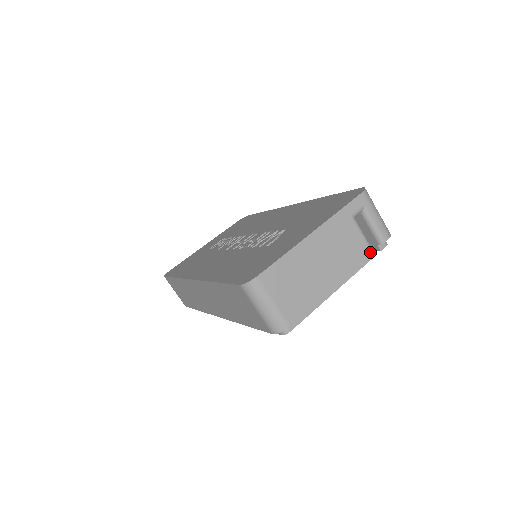
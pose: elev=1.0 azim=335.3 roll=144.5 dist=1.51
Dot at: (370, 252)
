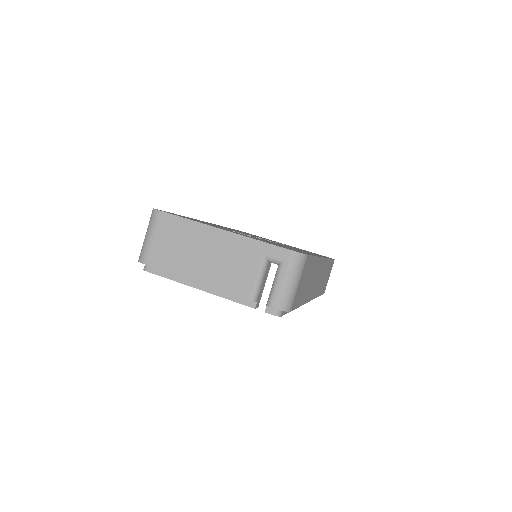
Dot at: (249, 297)
